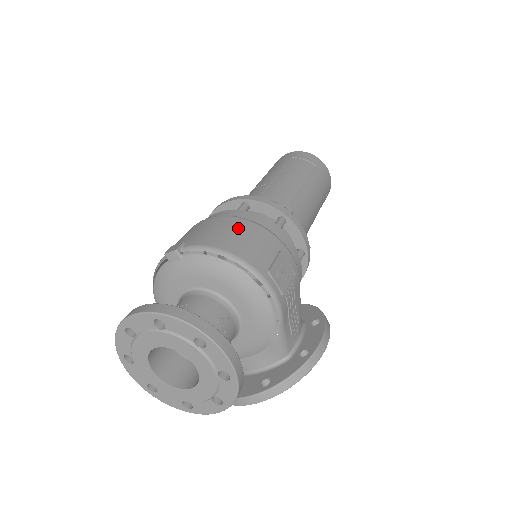
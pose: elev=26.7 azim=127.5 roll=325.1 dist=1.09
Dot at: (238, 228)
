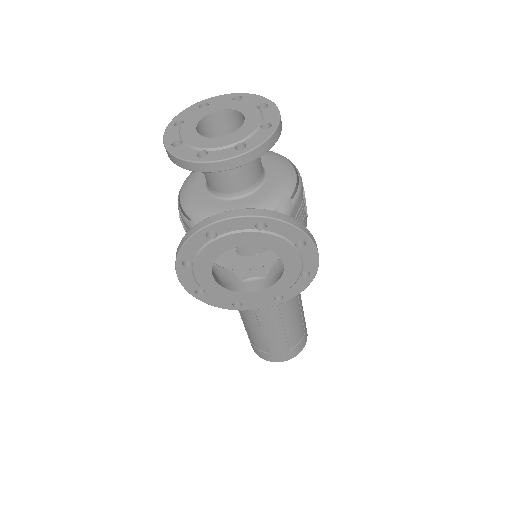
Dot at: occluded
